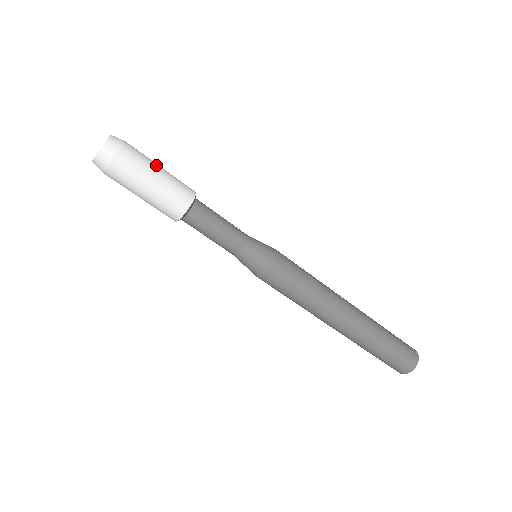
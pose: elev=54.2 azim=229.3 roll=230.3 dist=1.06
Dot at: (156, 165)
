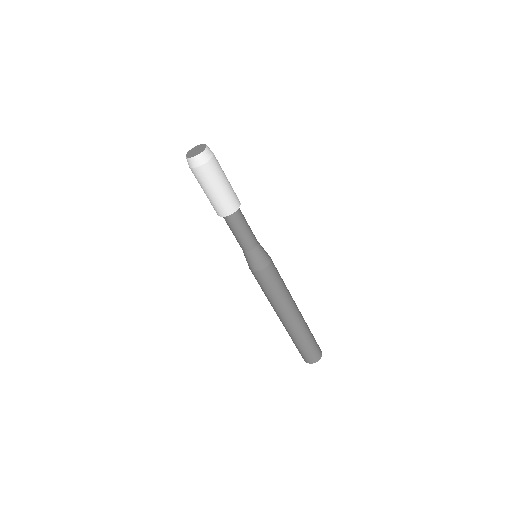
Dot at: (223, 181)
